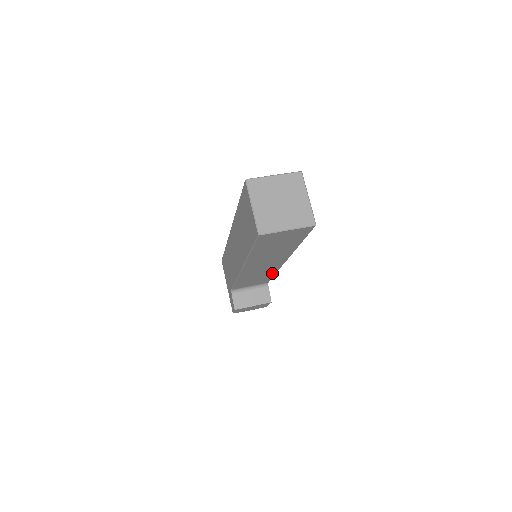
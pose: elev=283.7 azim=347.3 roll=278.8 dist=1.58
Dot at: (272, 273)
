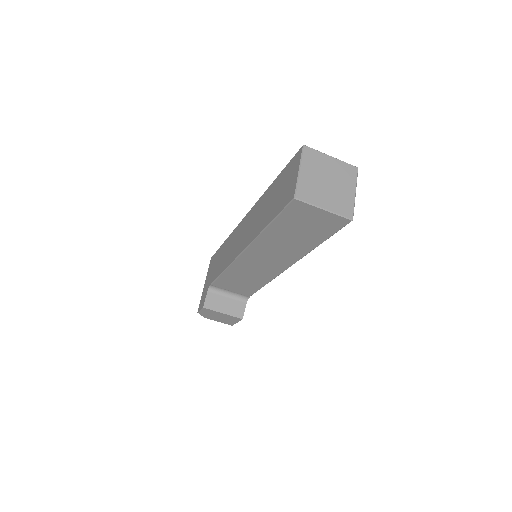
Dot at: (263, 282)
